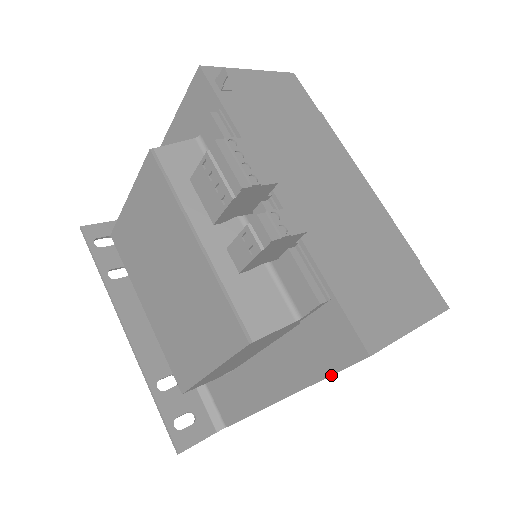
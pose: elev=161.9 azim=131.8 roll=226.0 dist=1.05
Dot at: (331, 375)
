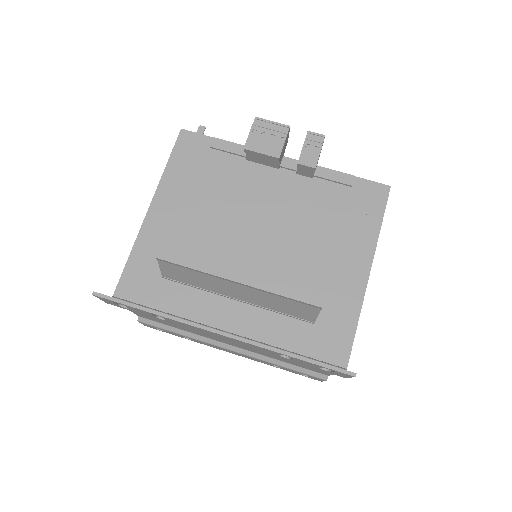
Dot at: occluded
